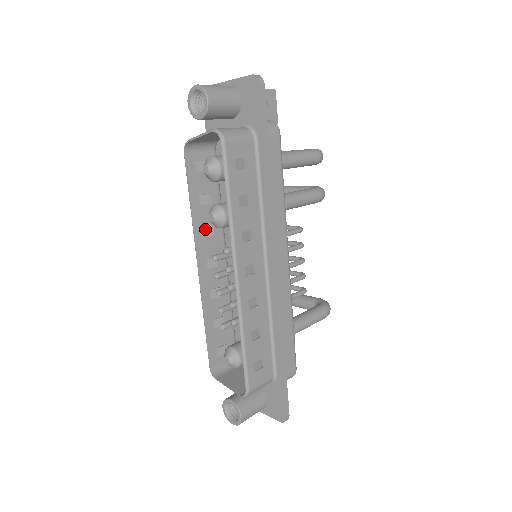
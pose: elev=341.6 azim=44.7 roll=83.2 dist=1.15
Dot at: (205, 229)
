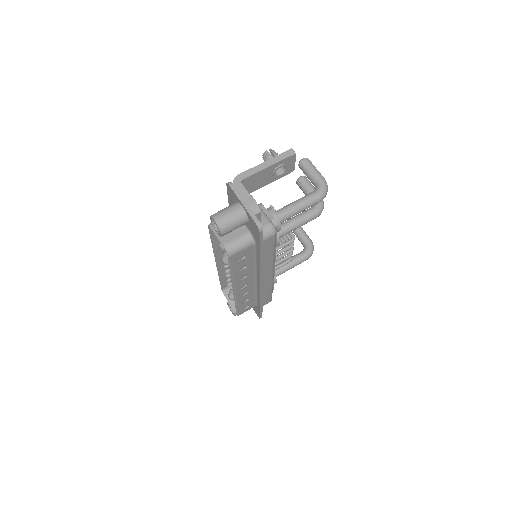
Dot at: occluded
